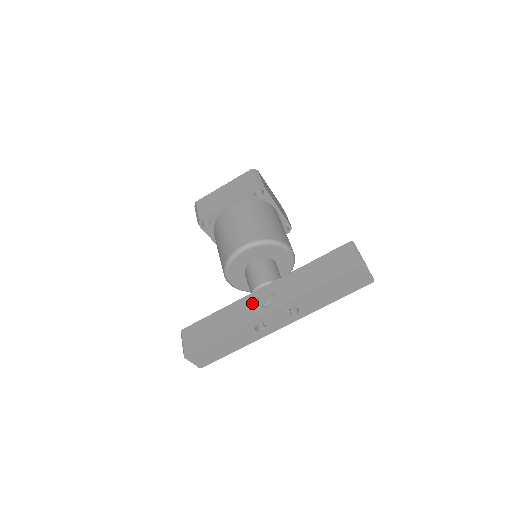
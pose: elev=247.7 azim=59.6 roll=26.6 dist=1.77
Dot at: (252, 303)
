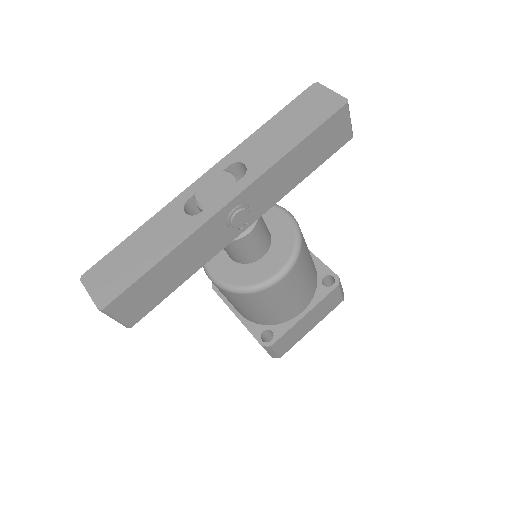
Dot at: occluded
